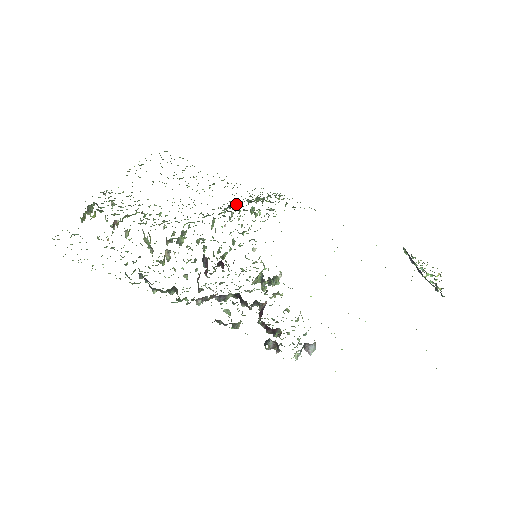
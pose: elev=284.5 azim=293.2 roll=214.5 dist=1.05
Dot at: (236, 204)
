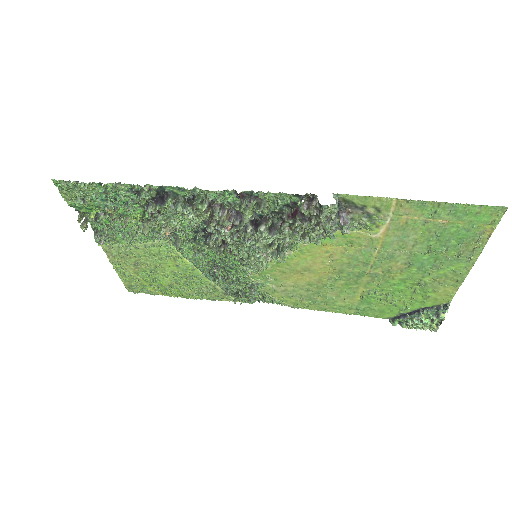
Dot at: (220, 278)
